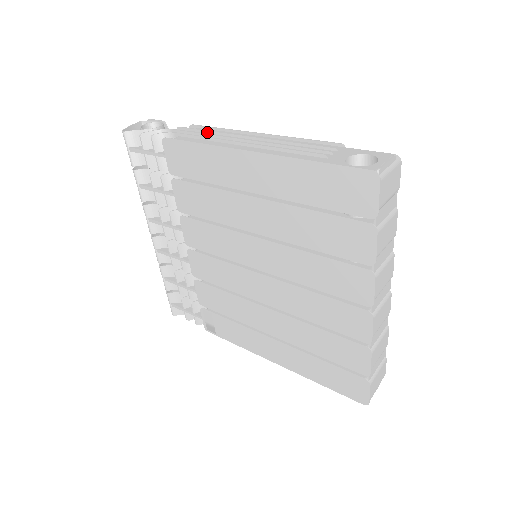
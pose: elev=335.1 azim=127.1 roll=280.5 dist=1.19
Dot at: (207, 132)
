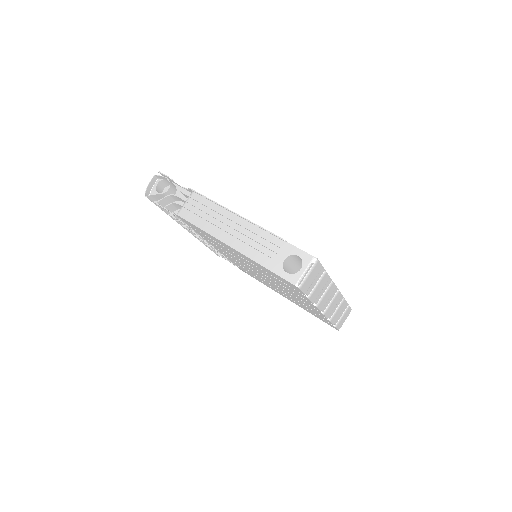
Dot at: (200, 203)
